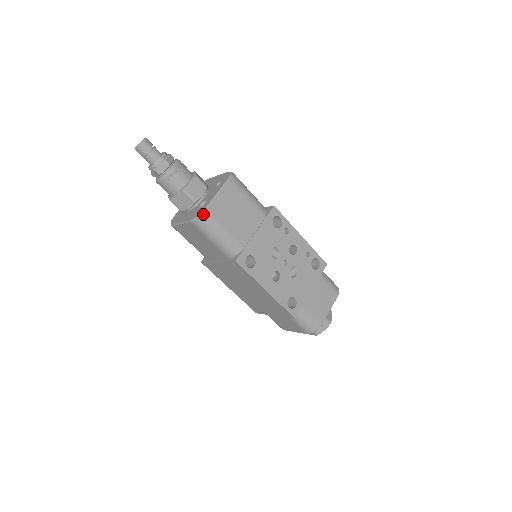
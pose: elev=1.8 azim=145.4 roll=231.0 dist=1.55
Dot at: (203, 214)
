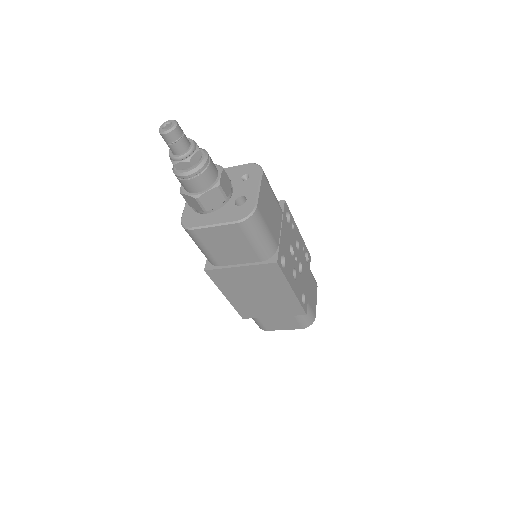
Dot at: (255, 212)
